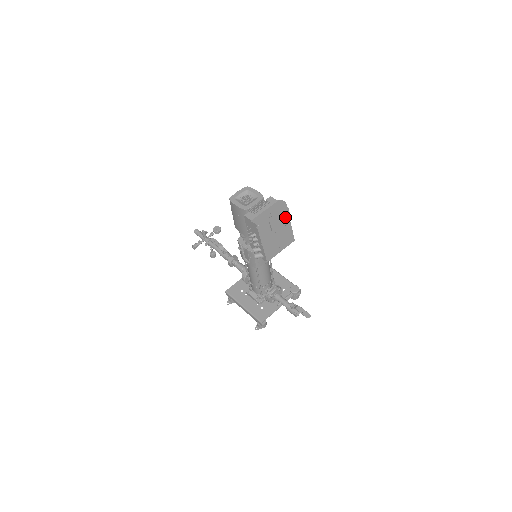
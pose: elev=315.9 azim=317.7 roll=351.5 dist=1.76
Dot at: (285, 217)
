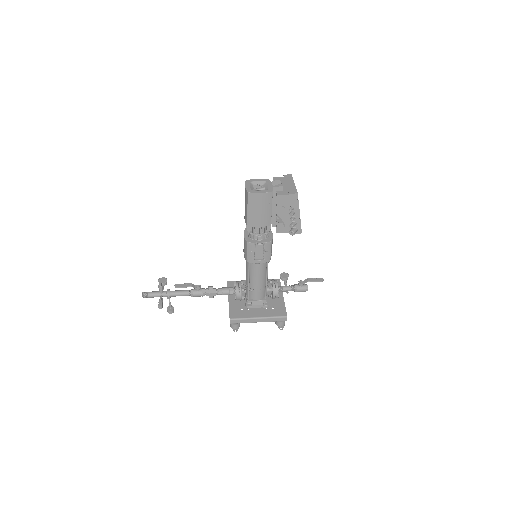
Dot at: occluded
